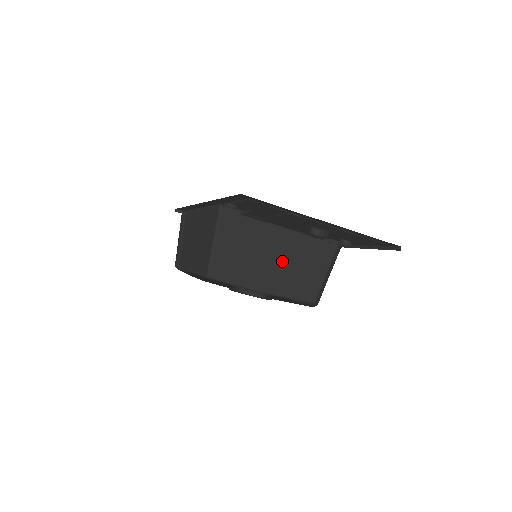
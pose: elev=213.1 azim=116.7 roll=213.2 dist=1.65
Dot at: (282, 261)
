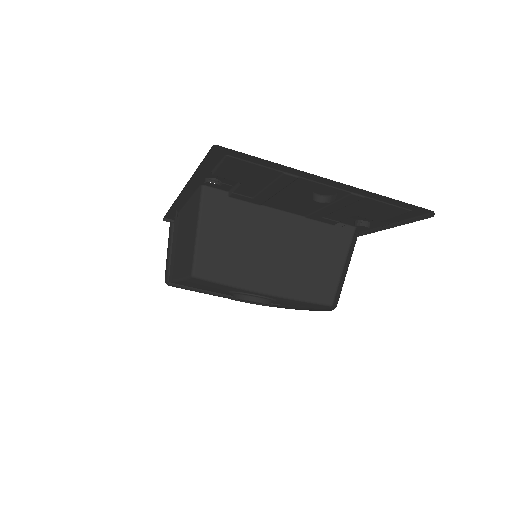
Dot at: (286, 253)
